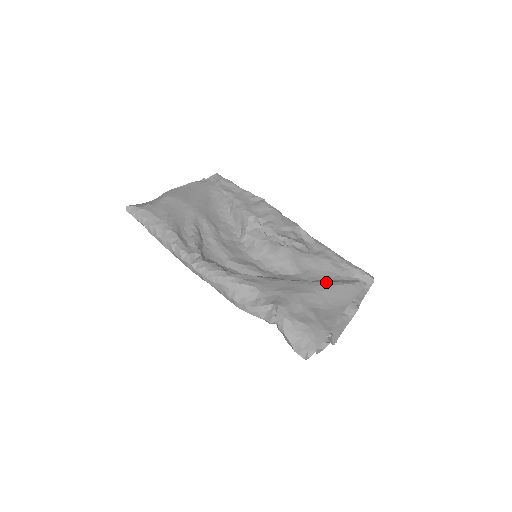
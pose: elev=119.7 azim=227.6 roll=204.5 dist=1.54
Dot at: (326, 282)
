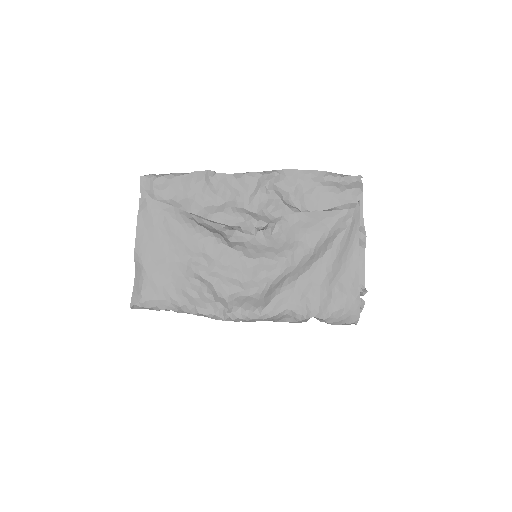
Dot at: (330, 246)
